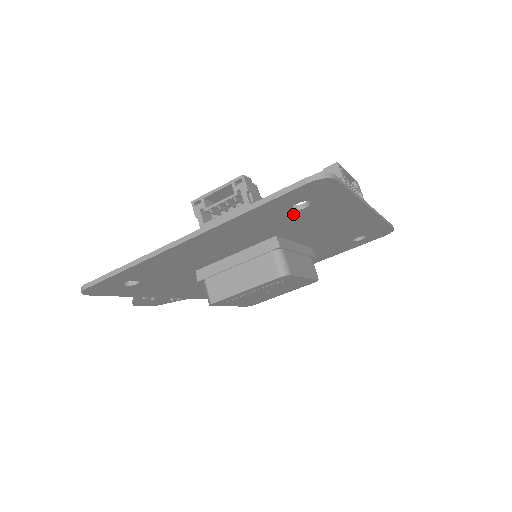
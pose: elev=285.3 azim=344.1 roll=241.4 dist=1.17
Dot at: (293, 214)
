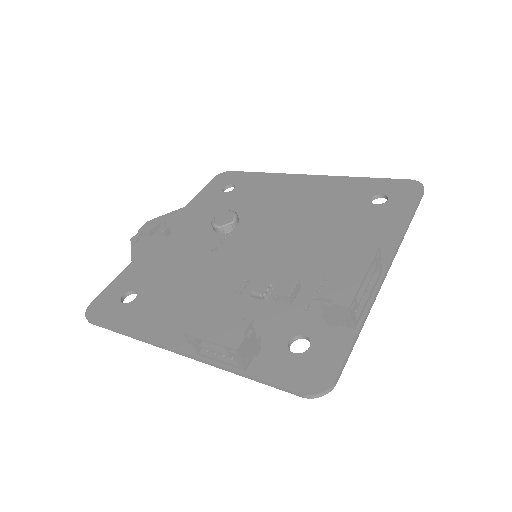
Dot at: (292, 332)
